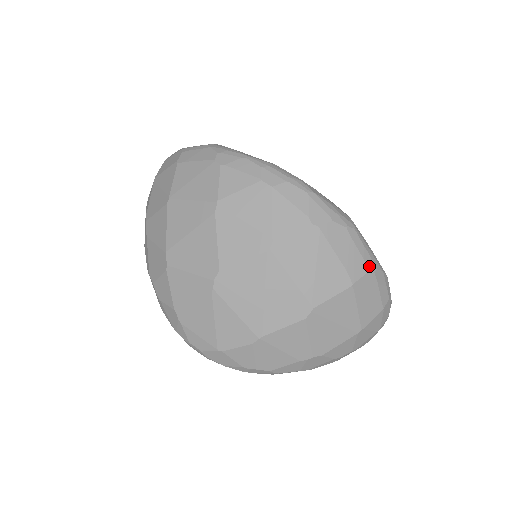
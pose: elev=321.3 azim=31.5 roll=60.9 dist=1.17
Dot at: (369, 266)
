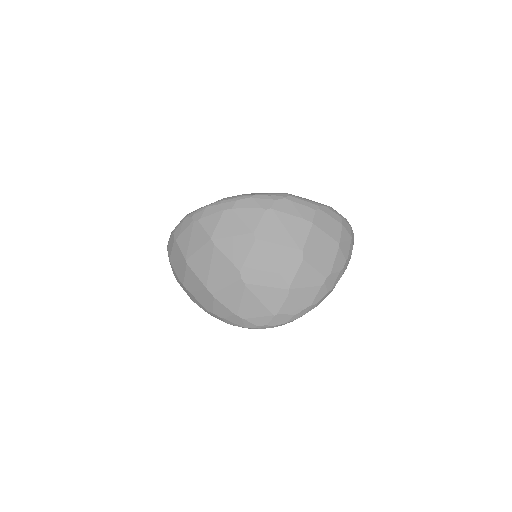
Dot at: (313, 208)
